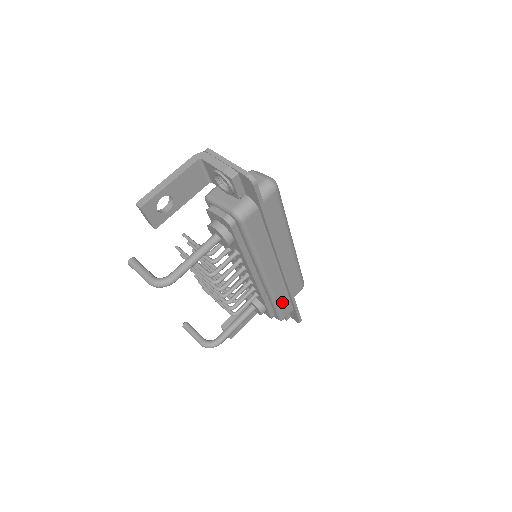
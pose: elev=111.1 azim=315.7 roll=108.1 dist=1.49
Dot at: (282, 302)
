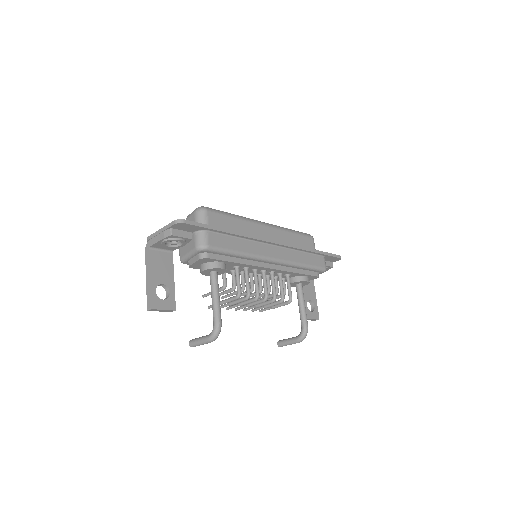
Dot at: (308, 260)
